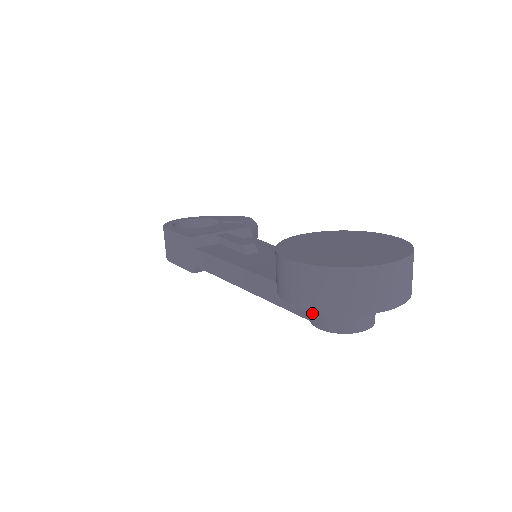
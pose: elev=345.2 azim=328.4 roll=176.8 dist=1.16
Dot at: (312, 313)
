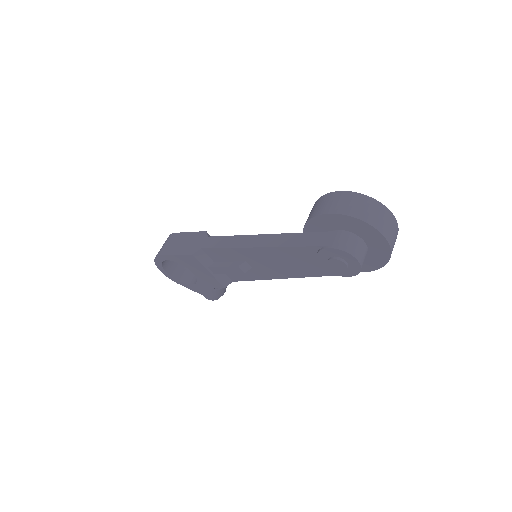
Dot at: (327, 241)
